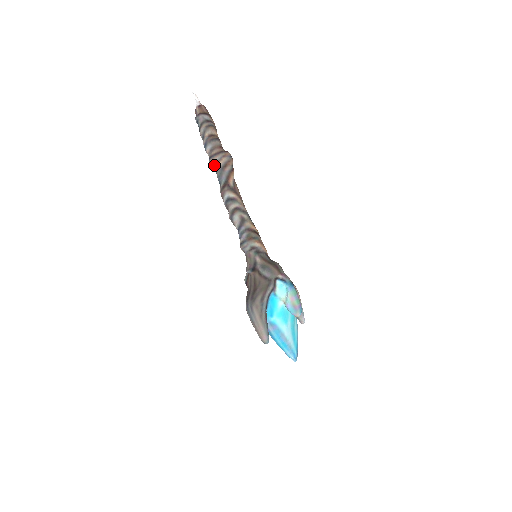
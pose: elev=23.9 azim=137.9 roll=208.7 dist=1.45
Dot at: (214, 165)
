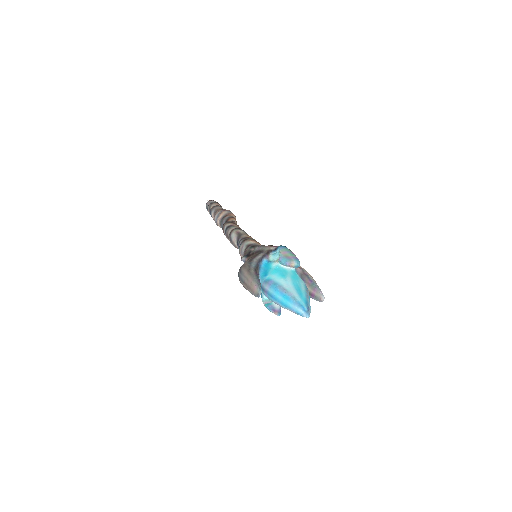
Dot at: (217, 219)
